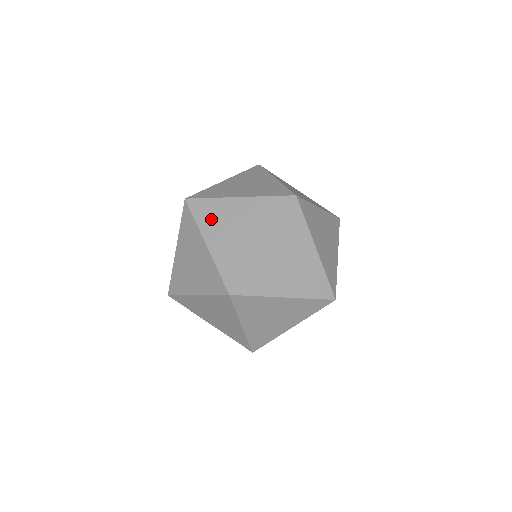
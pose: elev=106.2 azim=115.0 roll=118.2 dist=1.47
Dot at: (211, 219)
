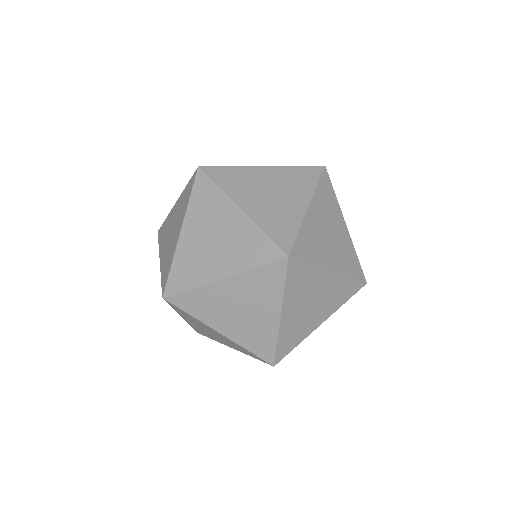
Dot at: (238, 185)
